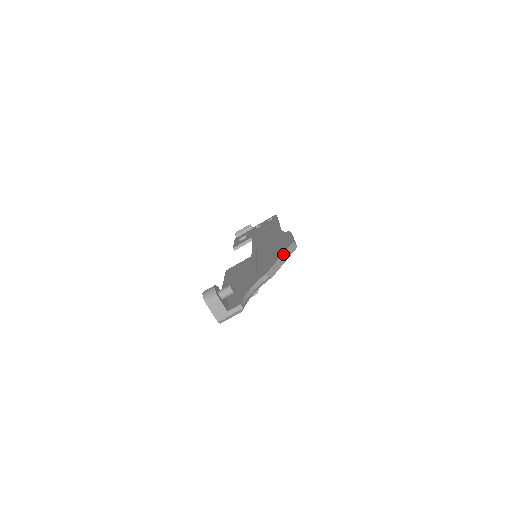
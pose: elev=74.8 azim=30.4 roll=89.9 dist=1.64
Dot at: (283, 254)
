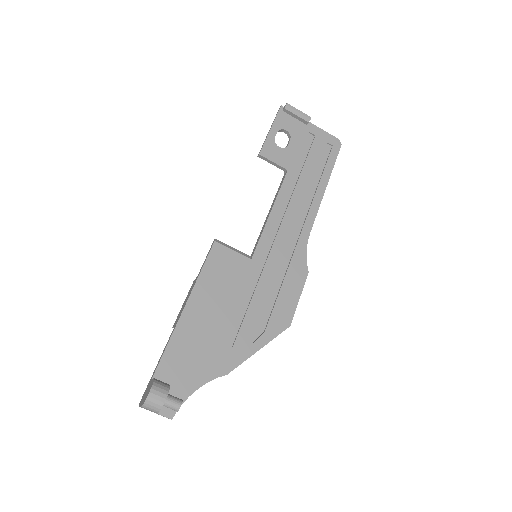
Dot at: occluded
